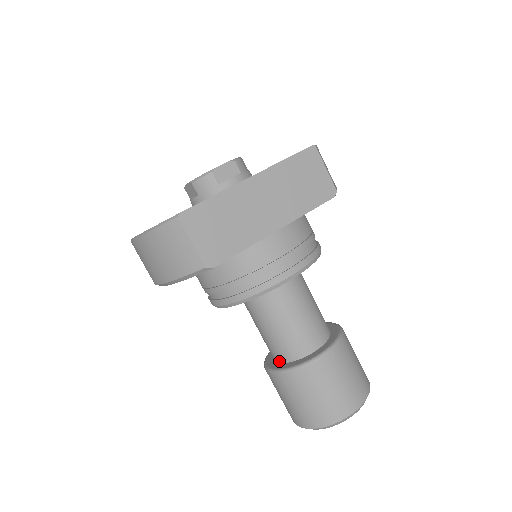
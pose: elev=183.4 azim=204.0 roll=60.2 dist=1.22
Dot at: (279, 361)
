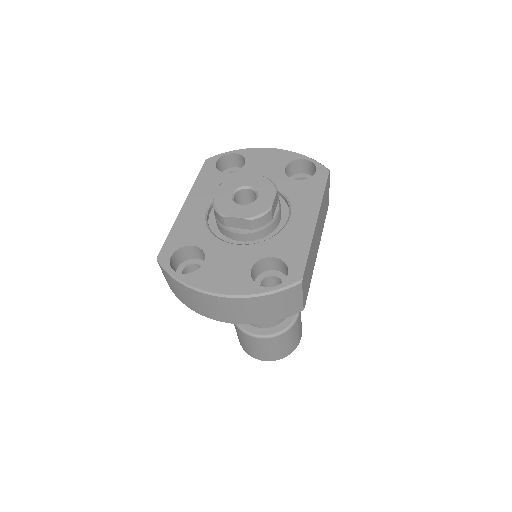
Dot at: (263, 327)
